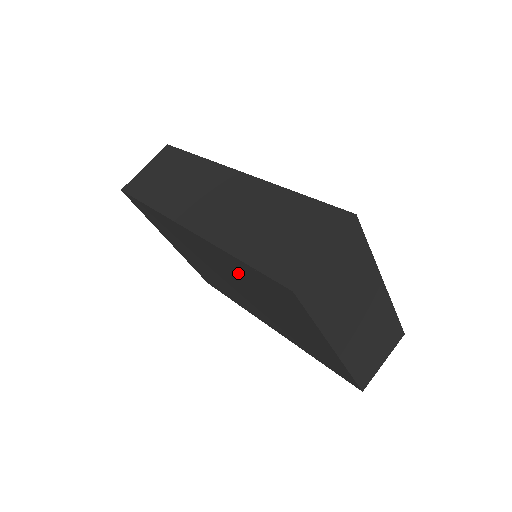
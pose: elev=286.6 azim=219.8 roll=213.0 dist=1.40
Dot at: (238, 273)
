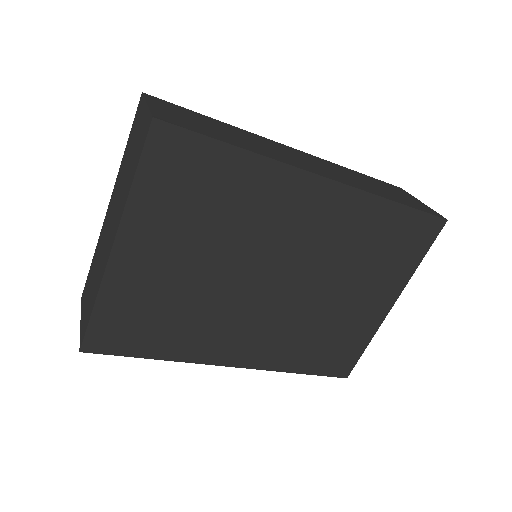
Dot at: (348, 236)
